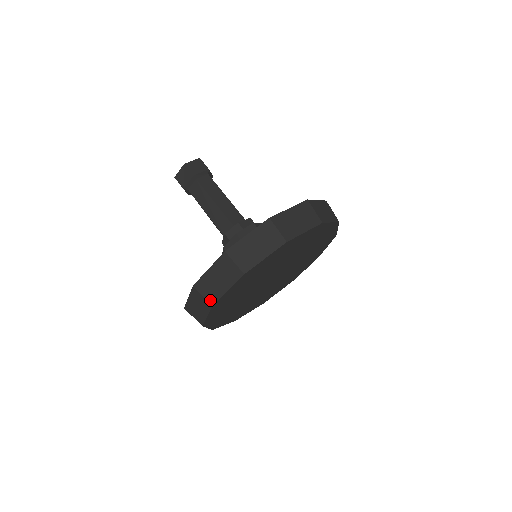
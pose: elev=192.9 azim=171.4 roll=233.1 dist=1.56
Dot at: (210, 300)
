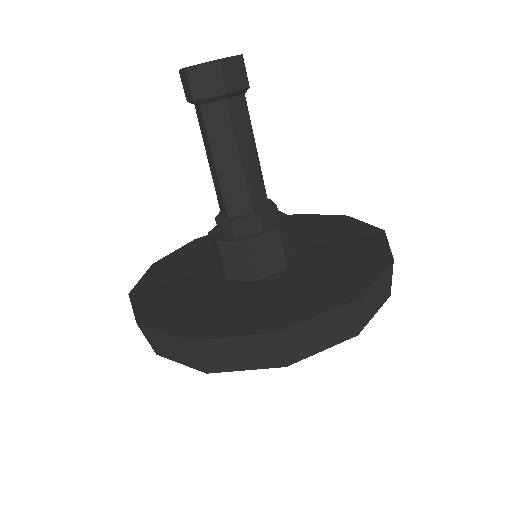
Dot at: occluded
